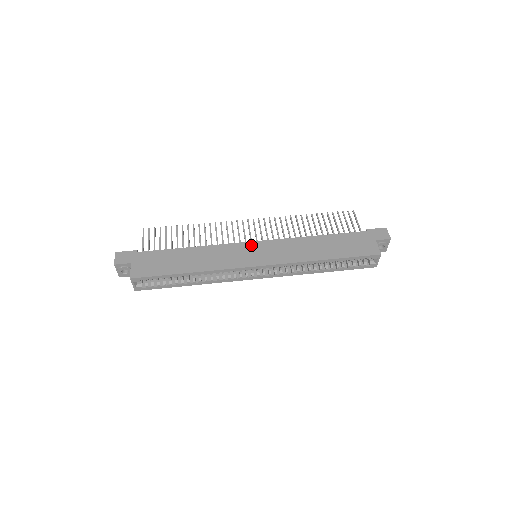
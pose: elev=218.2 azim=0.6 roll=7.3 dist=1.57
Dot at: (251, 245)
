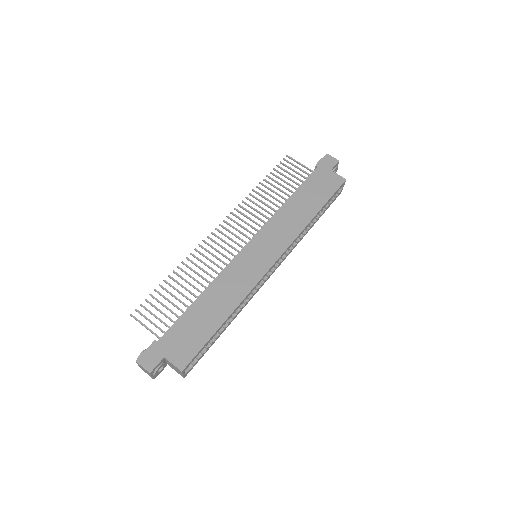
Dot at: (248, 250)
